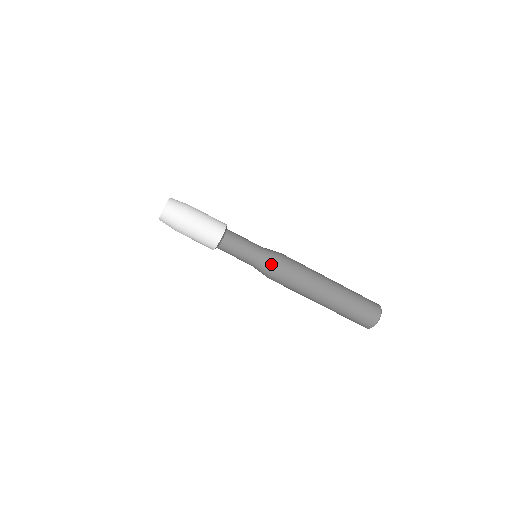
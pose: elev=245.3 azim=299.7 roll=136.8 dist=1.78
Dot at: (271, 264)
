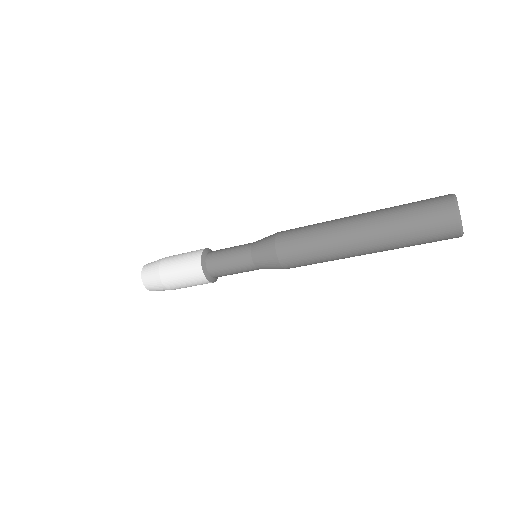
Dot at: (269, 262)
